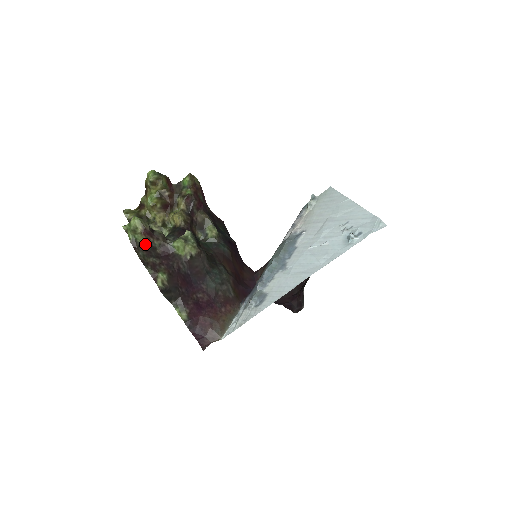
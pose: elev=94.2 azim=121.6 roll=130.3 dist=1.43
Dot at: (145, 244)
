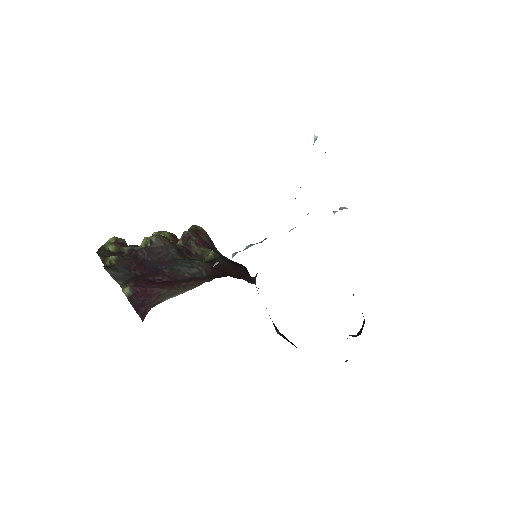
Dot at: (113, 250)
